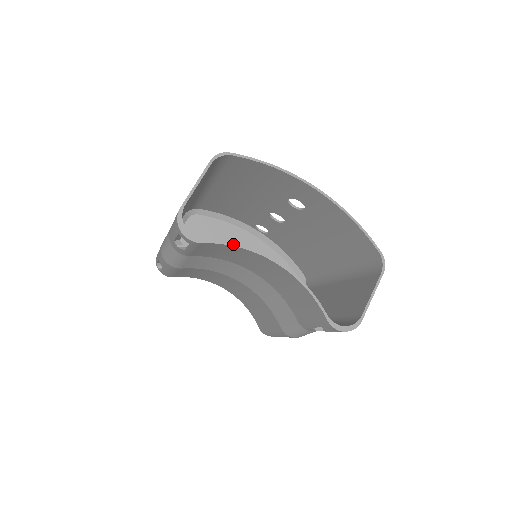
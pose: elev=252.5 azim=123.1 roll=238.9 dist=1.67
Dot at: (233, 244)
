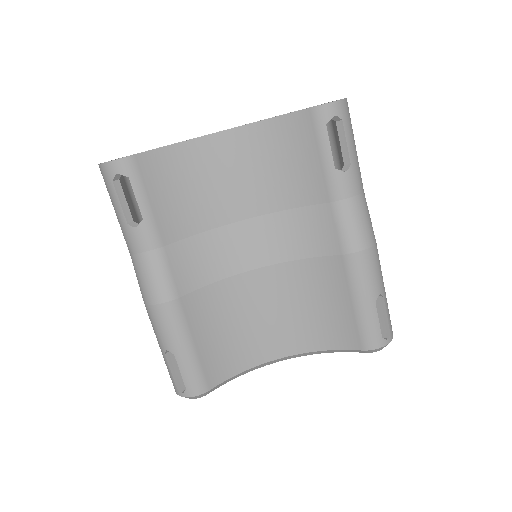
Dot at: (168, 146)
